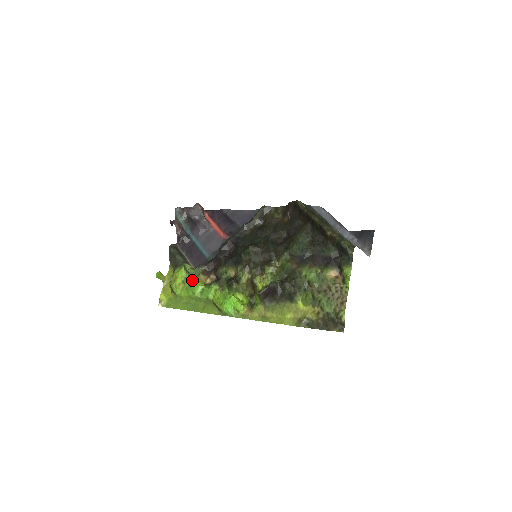
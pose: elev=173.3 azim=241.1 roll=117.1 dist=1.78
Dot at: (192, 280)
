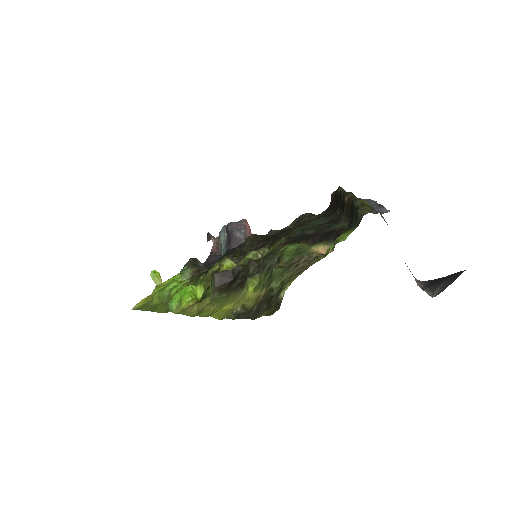
Dot at: occluded
